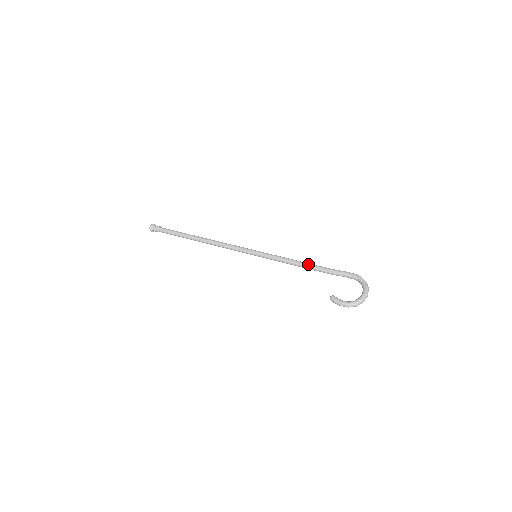
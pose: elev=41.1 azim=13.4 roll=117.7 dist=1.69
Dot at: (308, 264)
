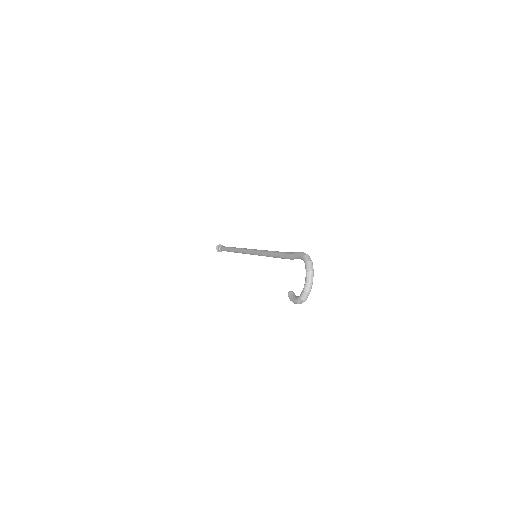
Dot at: (276, 254)
